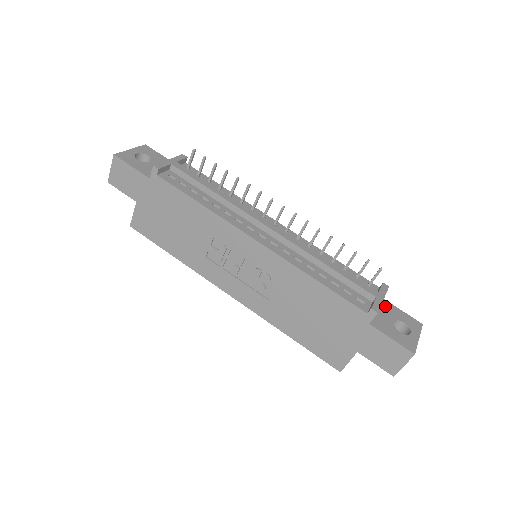
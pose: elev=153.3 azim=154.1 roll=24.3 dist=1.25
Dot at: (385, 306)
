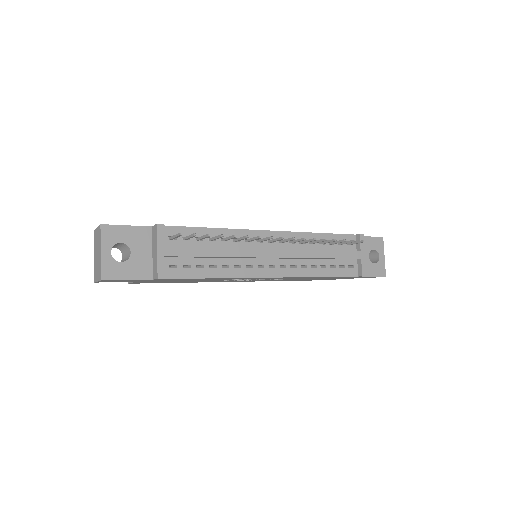
Dot at: occluded
